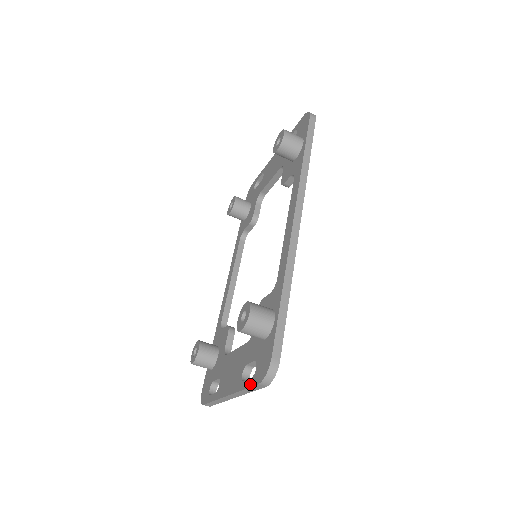
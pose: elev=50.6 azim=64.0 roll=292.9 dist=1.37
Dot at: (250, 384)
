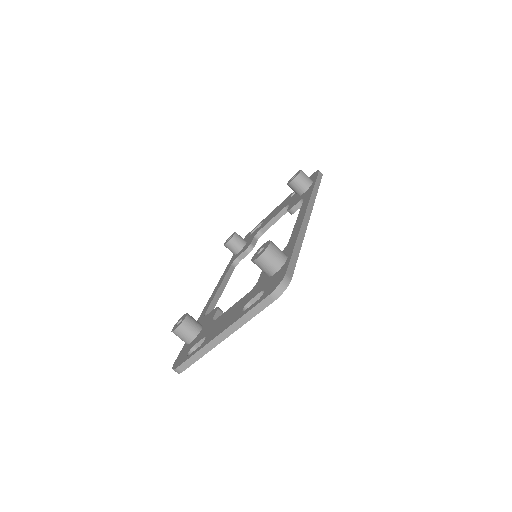
Dot at: (256, 304)
